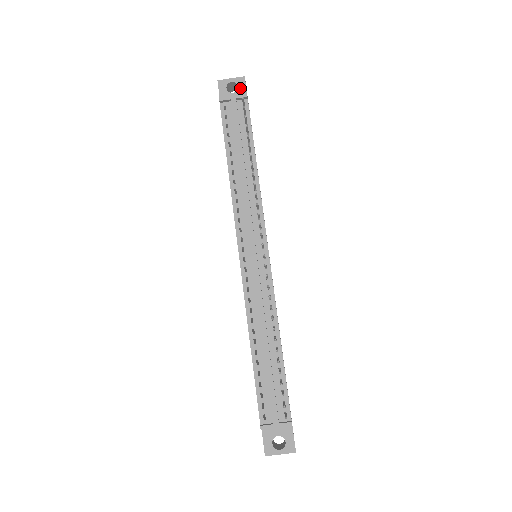
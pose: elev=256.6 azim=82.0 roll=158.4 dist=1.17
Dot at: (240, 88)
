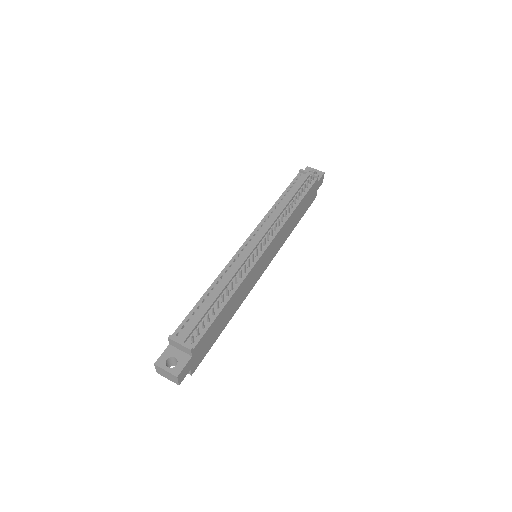
Dot at: occluded
